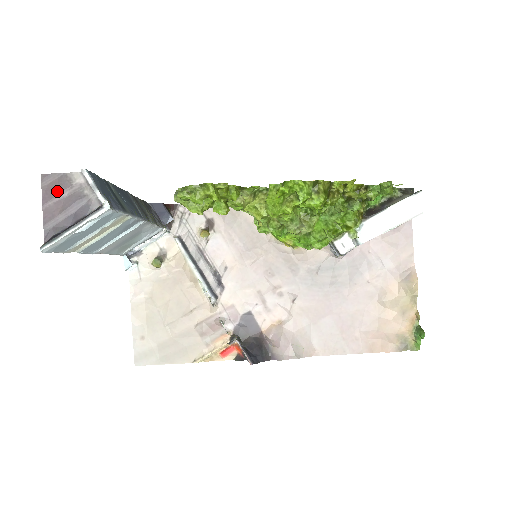
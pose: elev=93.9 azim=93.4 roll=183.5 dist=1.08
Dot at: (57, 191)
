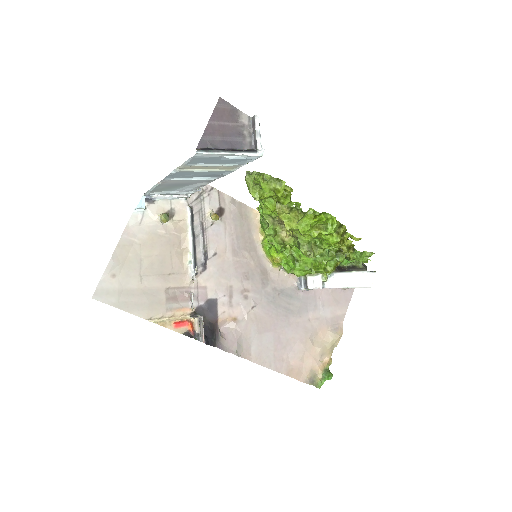
Dot at: (225, 117)
